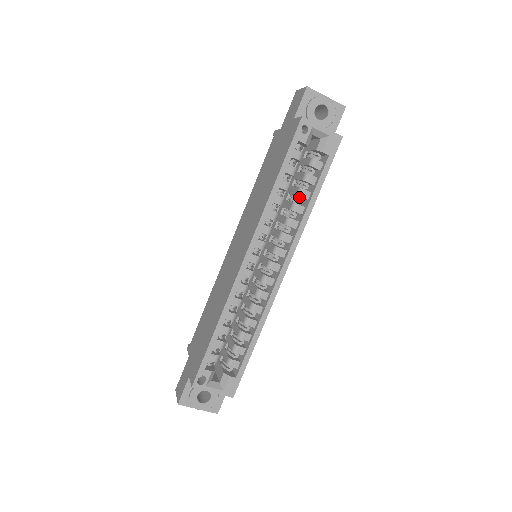
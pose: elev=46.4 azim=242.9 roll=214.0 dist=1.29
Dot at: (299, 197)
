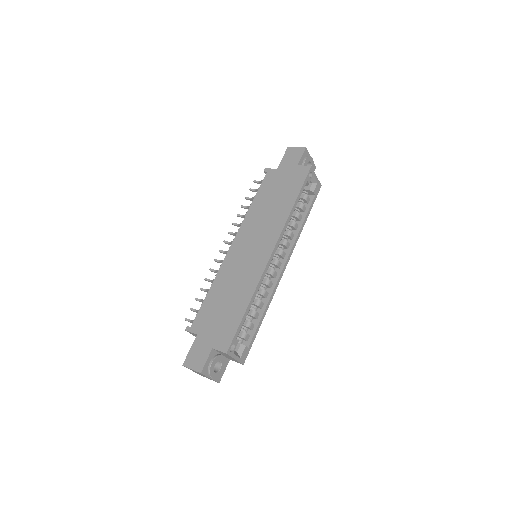
Dot at: (295, 218)
